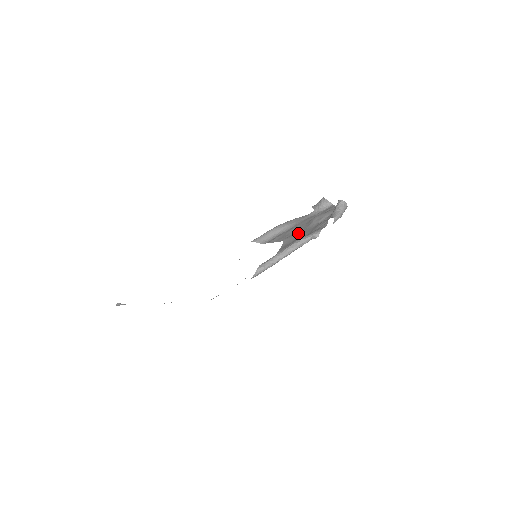
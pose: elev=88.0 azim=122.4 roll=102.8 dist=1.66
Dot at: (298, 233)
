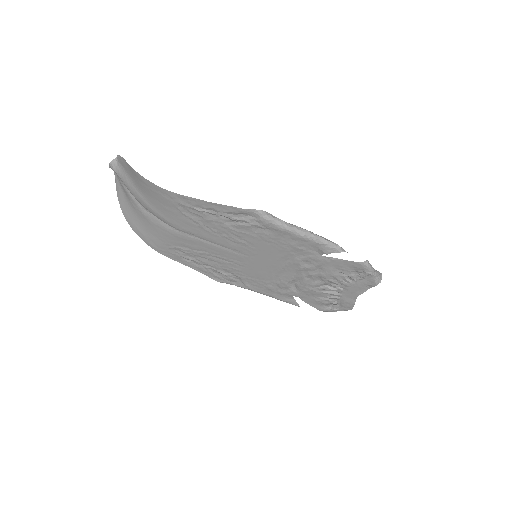
Dot at: (311, 275)
